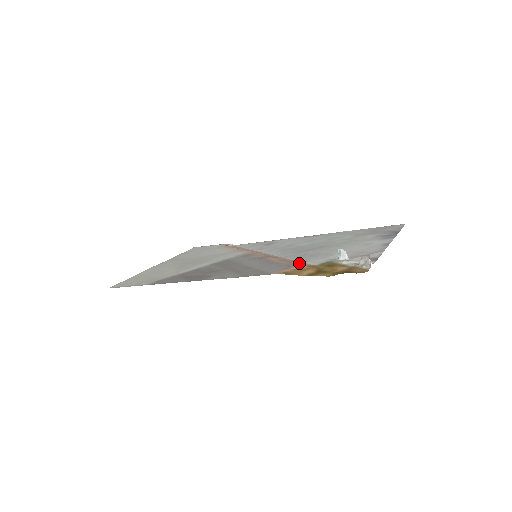
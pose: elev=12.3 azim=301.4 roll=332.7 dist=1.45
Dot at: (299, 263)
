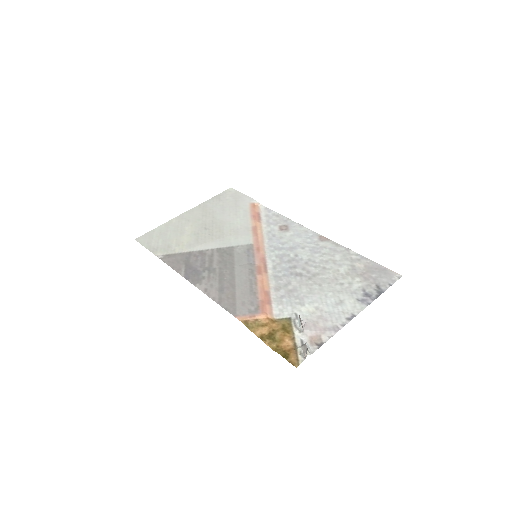
Dot at: (268, 307)
